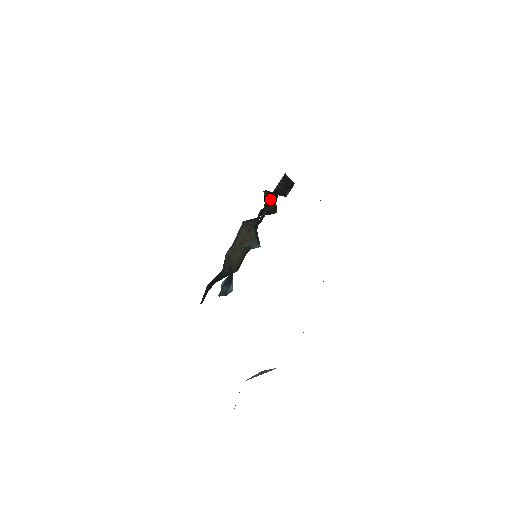
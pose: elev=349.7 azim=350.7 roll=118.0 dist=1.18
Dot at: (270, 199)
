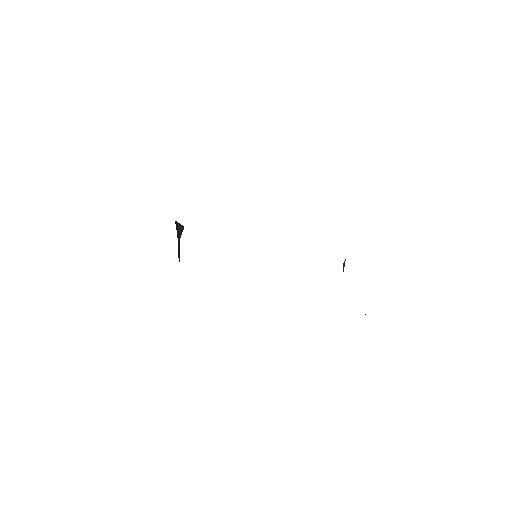
Dot at: occluded
